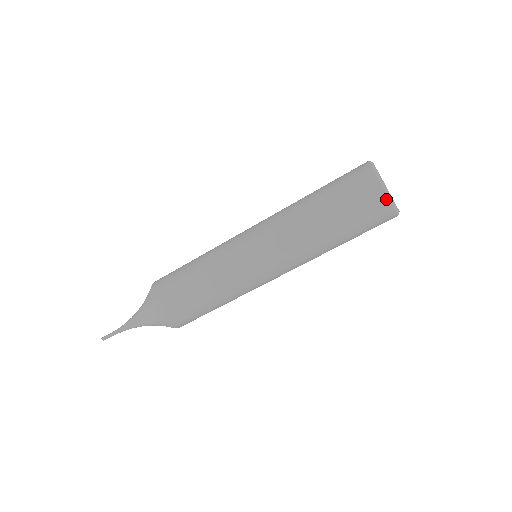
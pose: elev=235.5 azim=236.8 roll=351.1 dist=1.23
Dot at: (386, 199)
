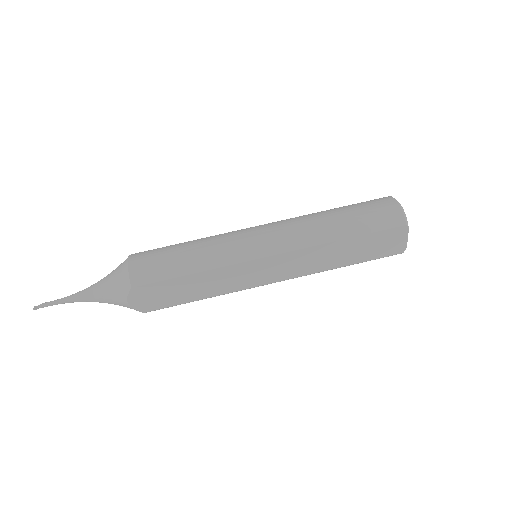
Dot at: (390, 198)
